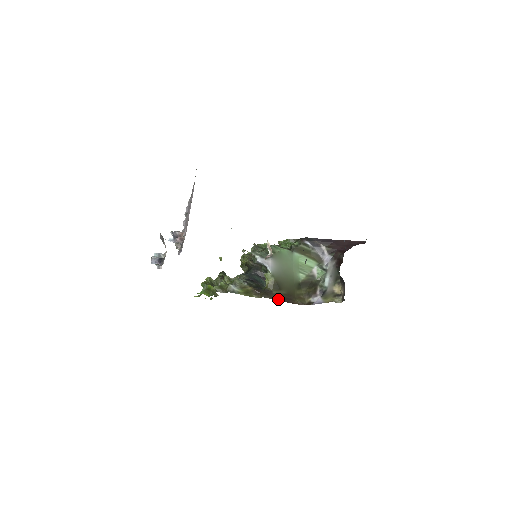
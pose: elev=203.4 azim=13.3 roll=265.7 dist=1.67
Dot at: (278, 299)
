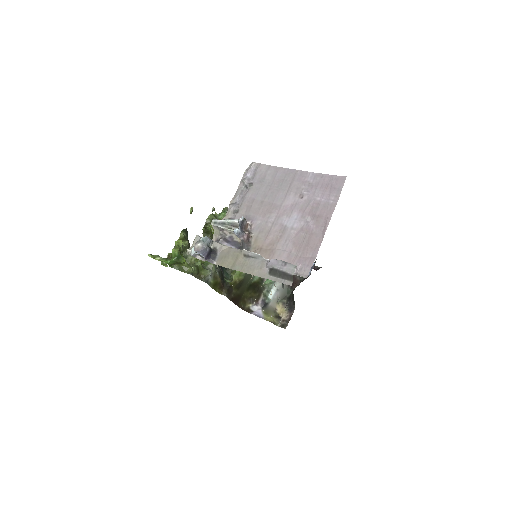
Dot at: (232, 299)
